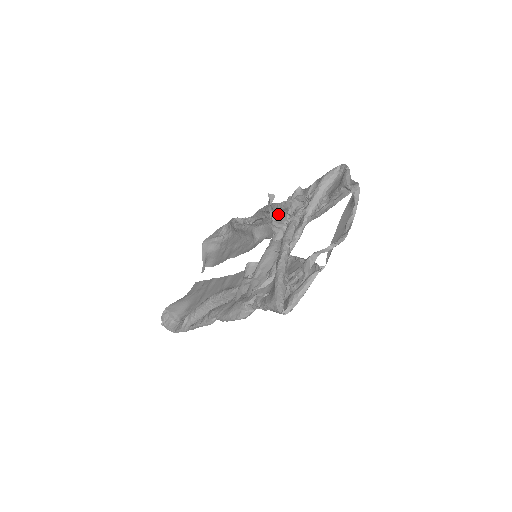
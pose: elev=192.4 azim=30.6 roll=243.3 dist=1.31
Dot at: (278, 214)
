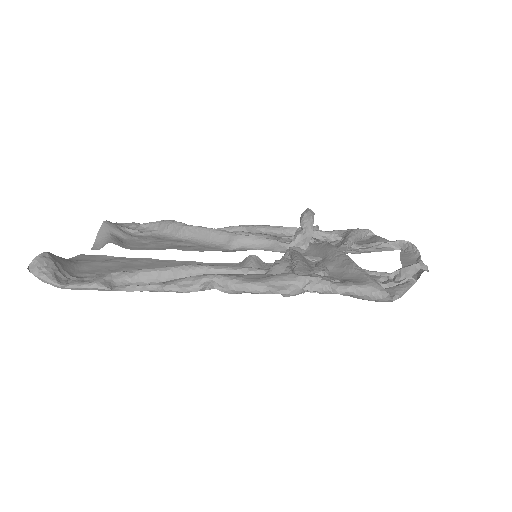
Dot at: (269, 238)
